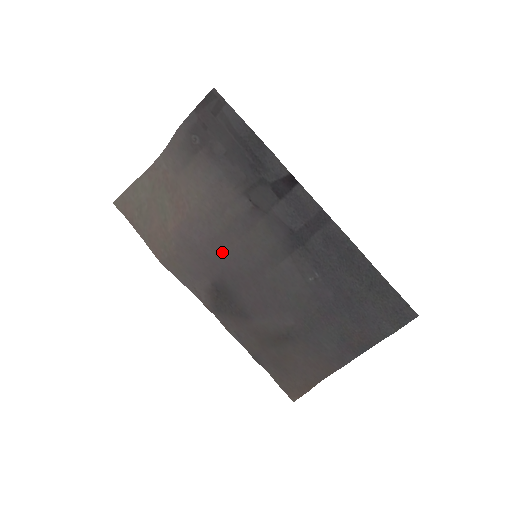
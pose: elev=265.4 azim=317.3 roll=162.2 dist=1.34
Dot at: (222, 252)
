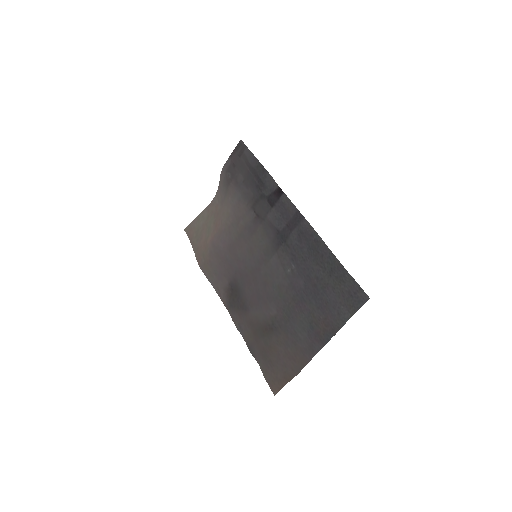
Dot at: (236, 255)
